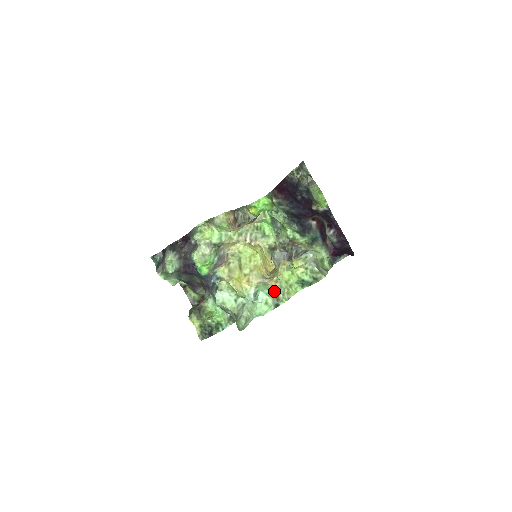
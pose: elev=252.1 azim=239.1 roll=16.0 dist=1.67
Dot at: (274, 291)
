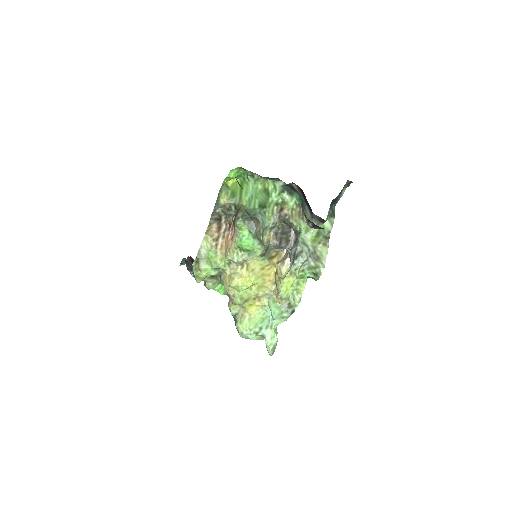
Dot at: (284, 306)
